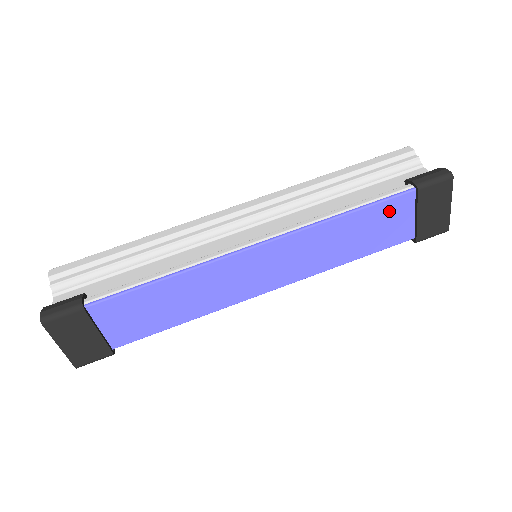
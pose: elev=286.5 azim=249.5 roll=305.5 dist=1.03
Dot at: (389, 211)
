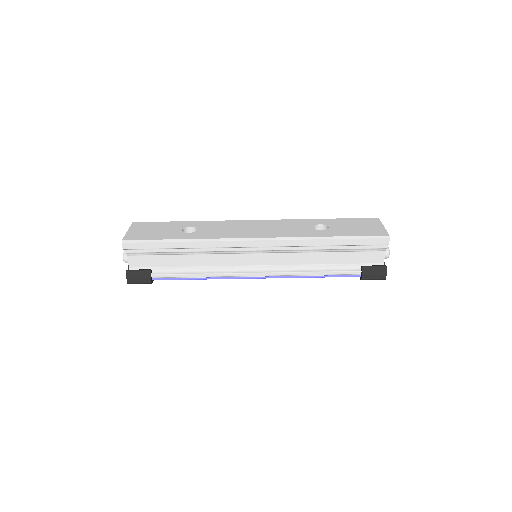
Dot at: occluded
